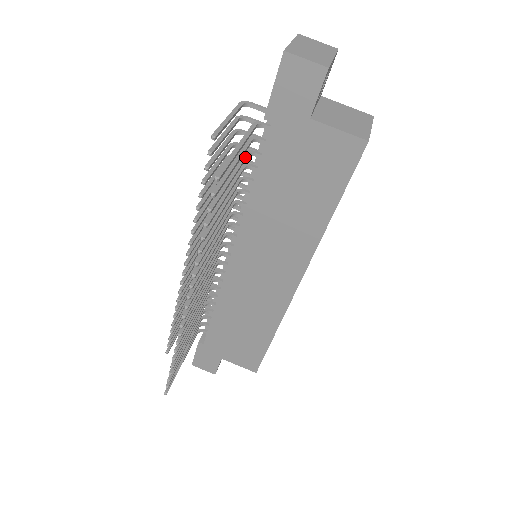
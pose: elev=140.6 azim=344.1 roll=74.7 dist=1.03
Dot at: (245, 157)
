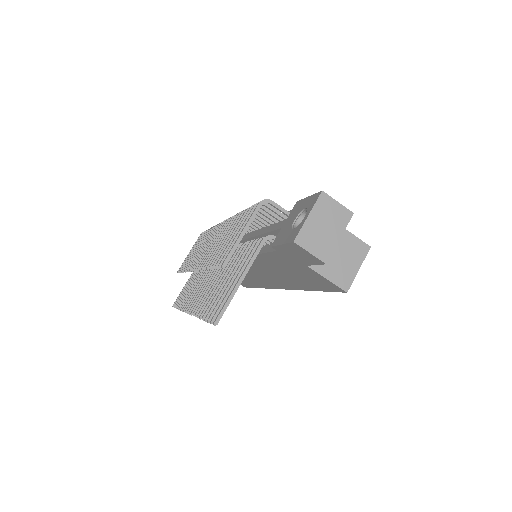
Dot at: occluded
